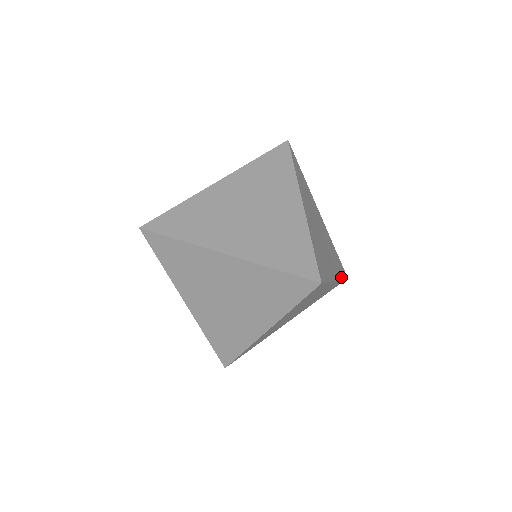
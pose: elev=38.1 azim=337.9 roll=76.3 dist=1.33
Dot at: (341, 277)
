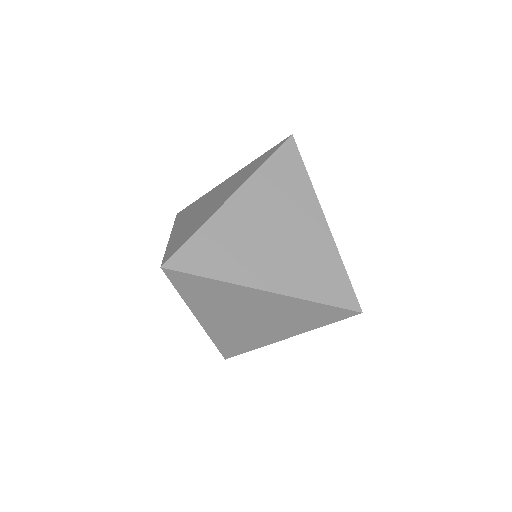
Dot at: occluded
